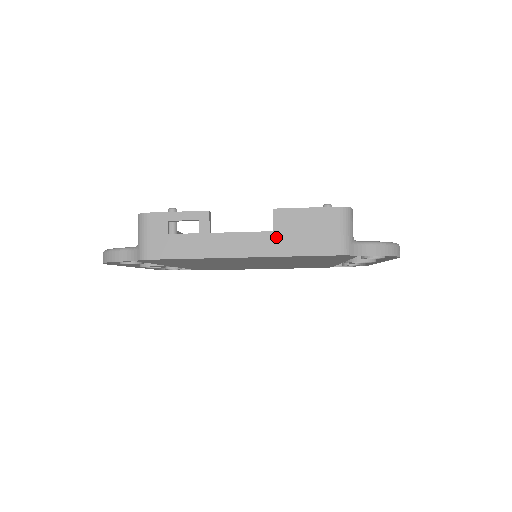
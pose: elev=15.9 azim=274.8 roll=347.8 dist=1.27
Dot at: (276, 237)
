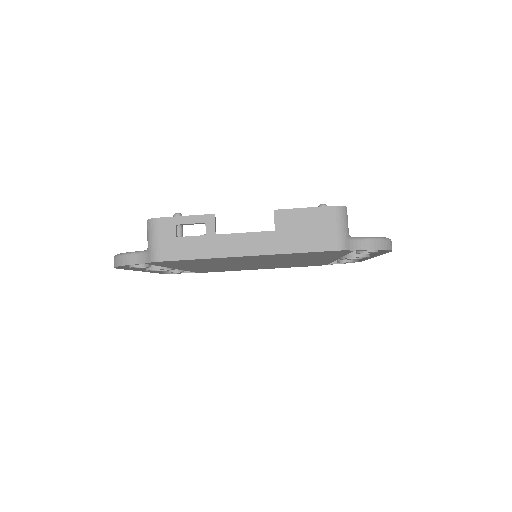
Dot at: (278, 236)
